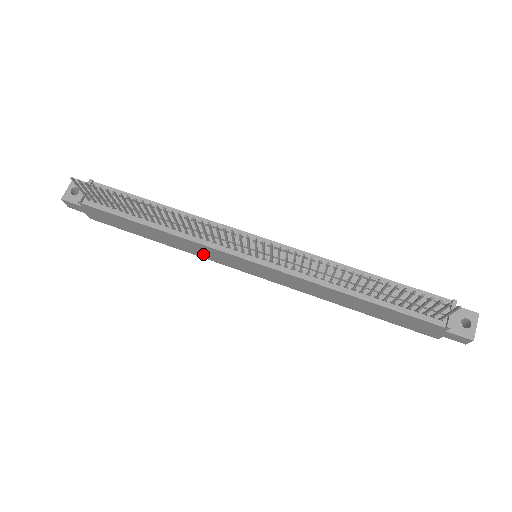
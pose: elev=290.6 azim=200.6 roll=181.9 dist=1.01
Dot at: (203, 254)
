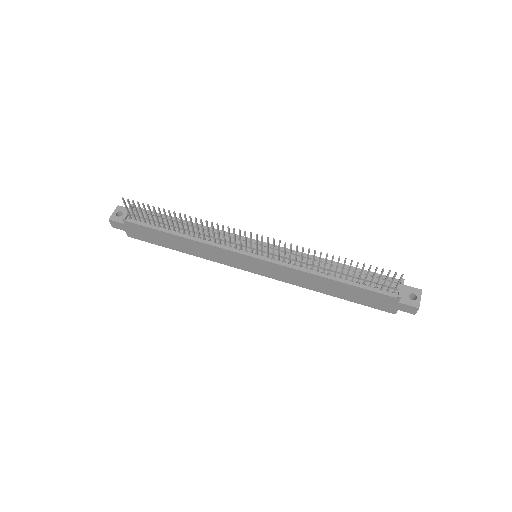
Dot at: (216, 258)
